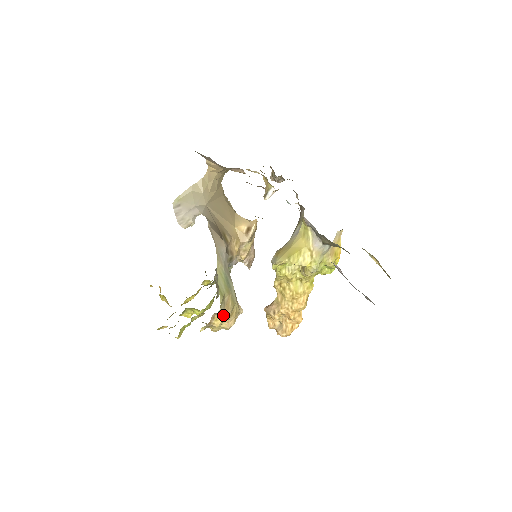
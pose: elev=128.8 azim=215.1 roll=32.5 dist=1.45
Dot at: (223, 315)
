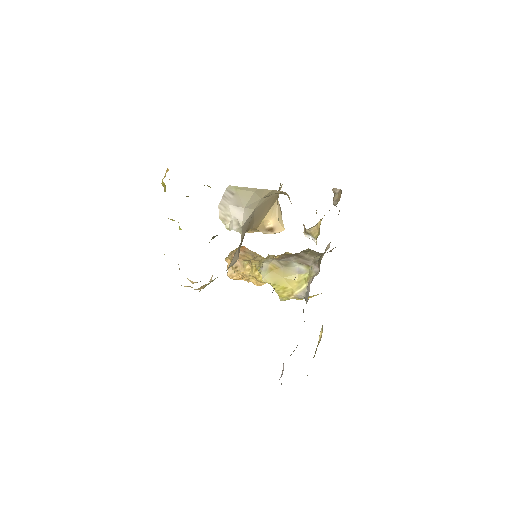
Dot at: occluded
